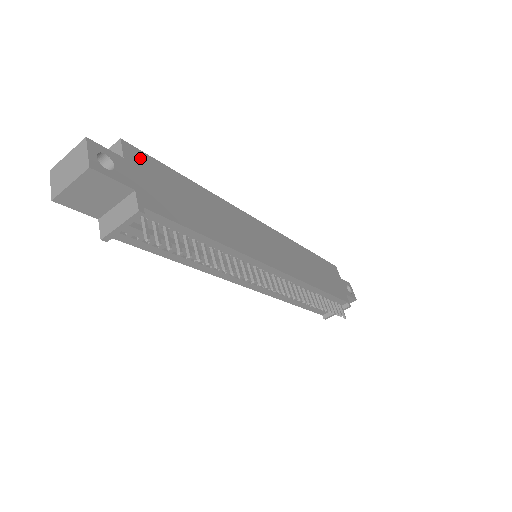
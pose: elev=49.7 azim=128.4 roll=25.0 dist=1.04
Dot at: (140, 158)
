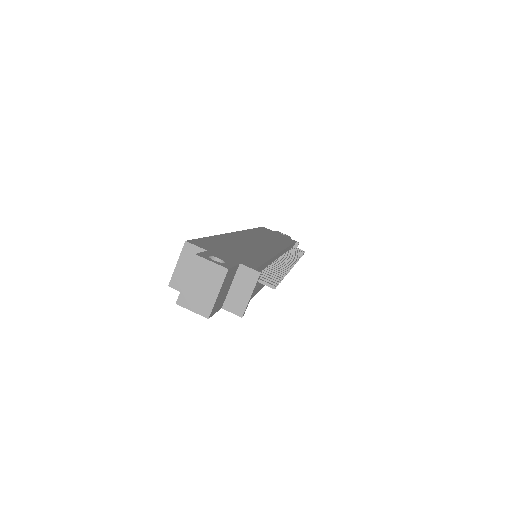
Dot at: (202, 244)
